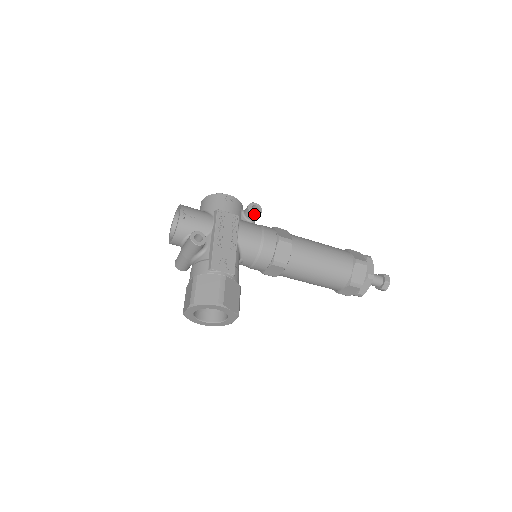
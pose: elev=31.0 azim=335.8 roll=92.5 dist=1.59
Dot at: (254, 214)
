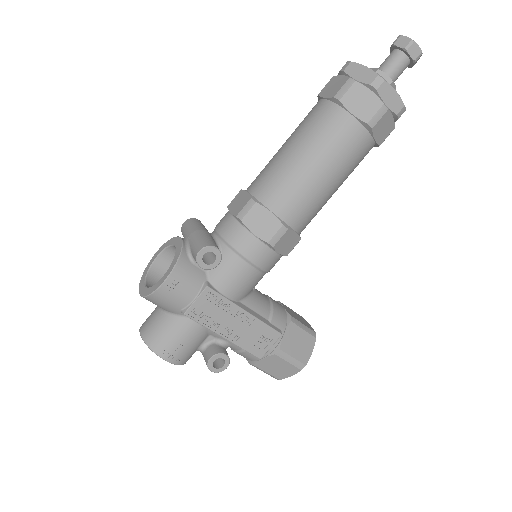
Dot at: occluded
